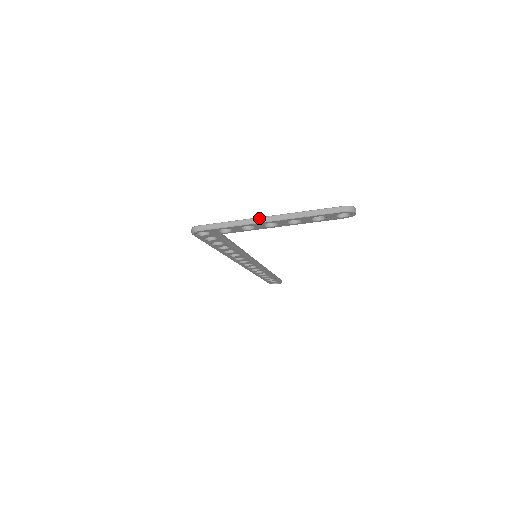
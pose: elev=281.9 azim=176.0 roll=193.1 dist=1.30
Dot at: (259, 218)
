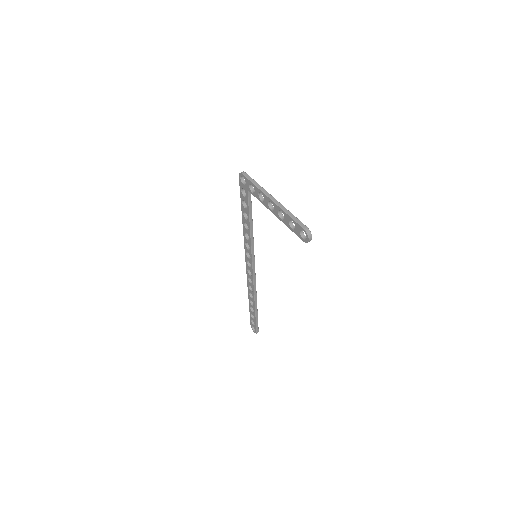
Dot at: (270, 194)
